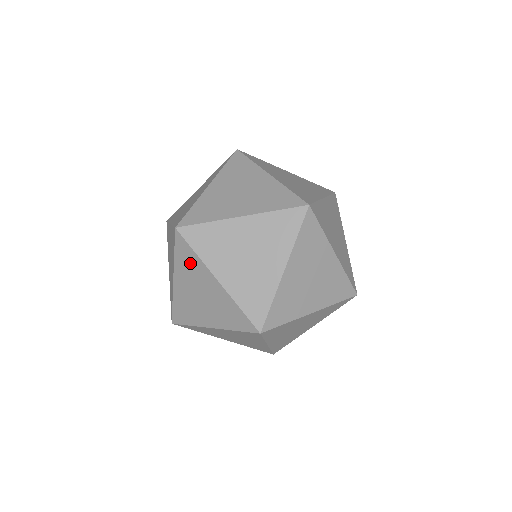
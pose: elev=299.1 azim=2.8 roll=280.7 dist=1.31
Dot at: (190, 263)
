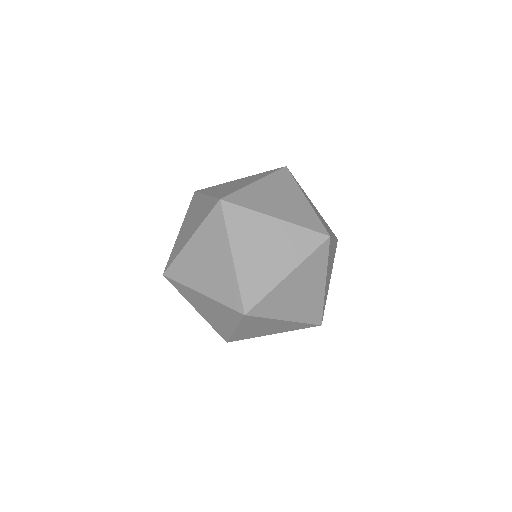
Dot at: (228, 315)
